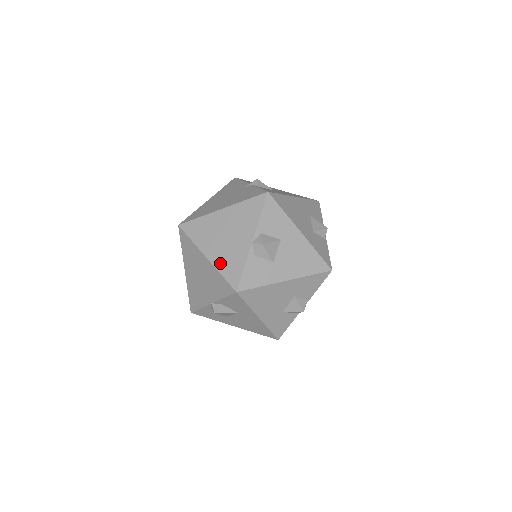
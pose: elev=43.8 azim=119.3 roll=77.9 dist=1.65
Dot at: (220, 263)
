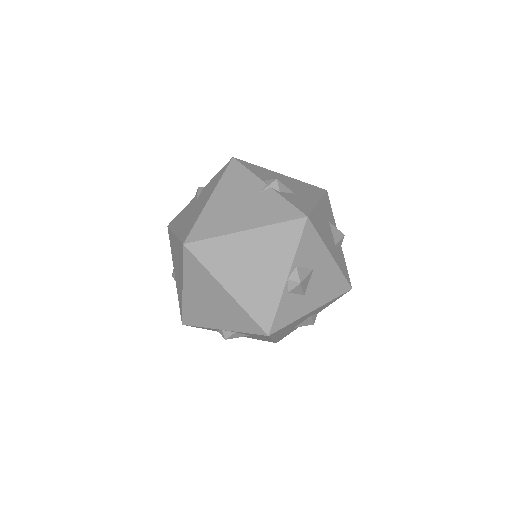
Dot at: (246, 300)
